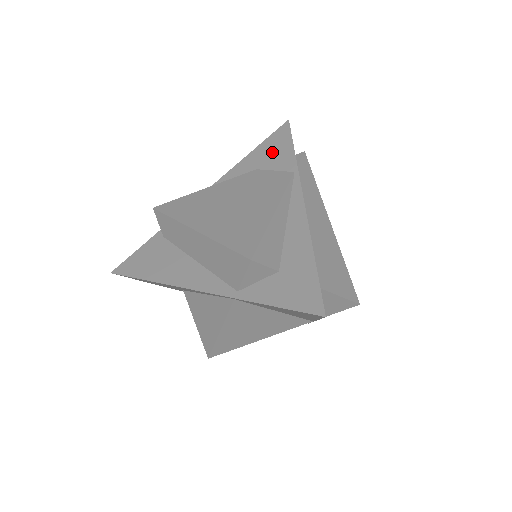
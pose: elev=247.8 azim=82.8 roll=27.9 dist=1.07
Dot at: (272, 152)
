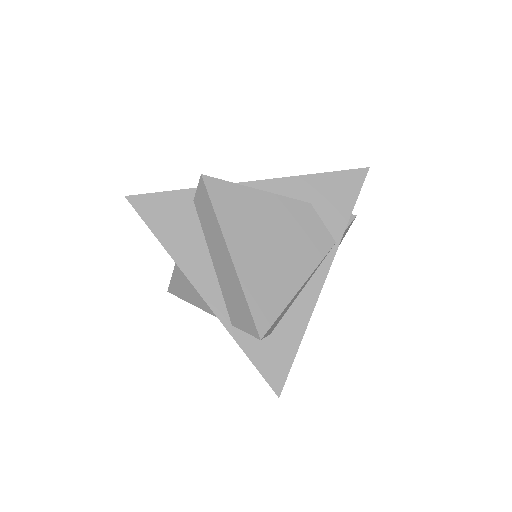
Dot at: (334, 196)
